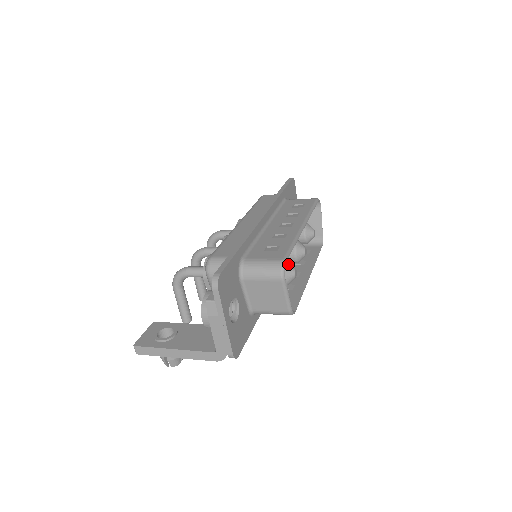
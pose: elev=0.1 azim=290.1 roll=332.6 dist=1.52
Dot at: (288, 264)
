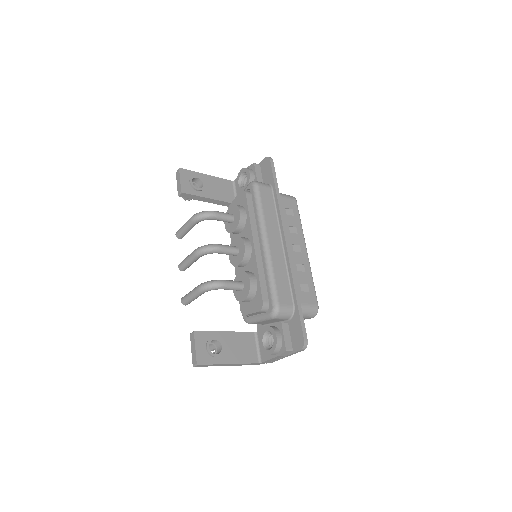
Dot at: occluded
